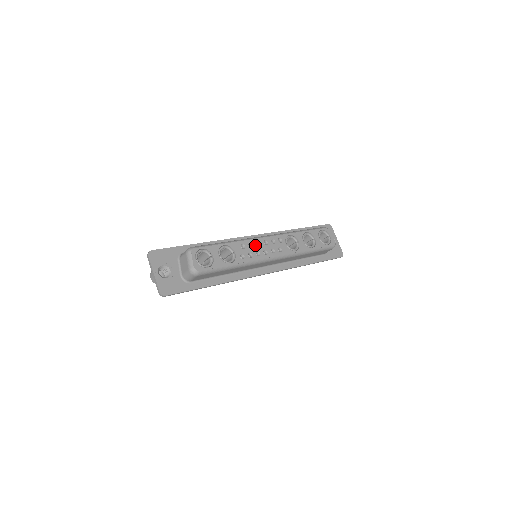
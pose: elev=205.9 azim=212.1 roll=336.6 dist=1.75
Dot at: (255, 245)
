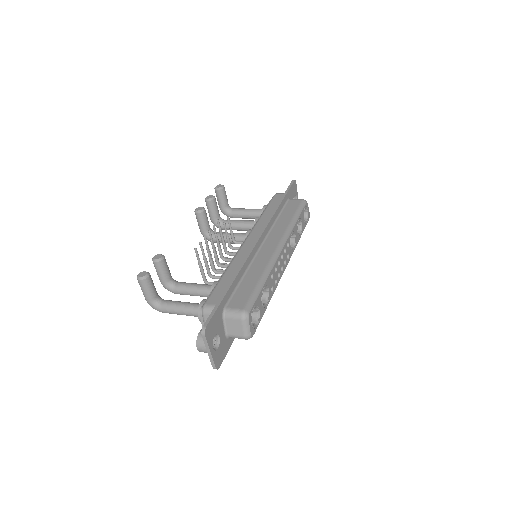
Dot at: (277, 267)
